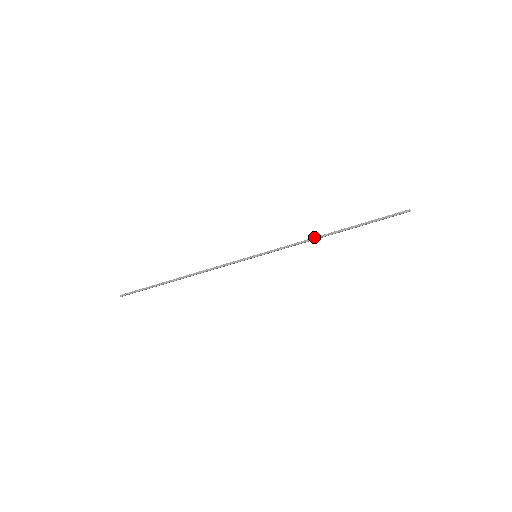
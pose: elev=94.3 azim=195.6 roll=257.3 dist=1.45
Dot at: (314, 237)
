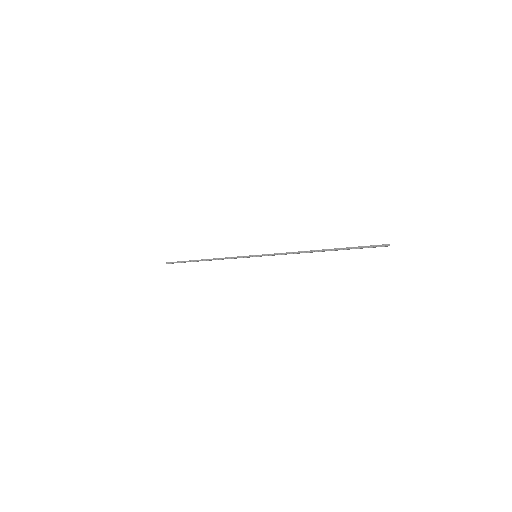
Dot at: (300, 251)
